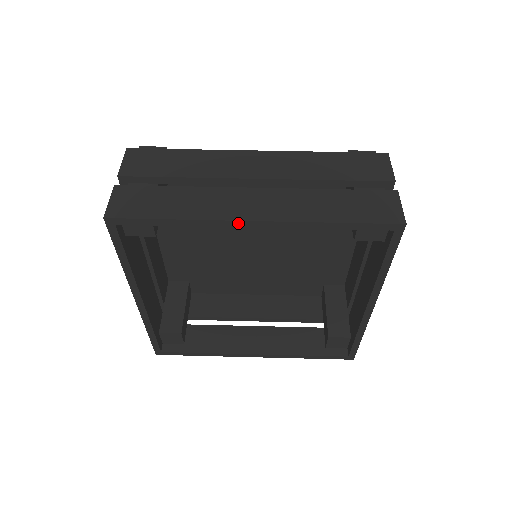
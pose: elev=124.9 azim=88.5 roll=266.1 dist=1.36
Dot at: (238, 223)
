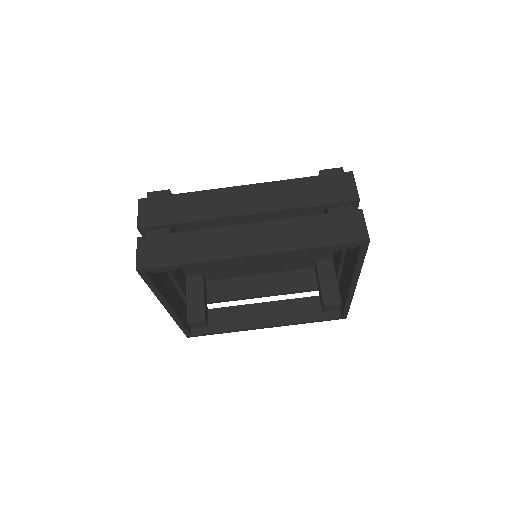
Dot at: (240, 258)
